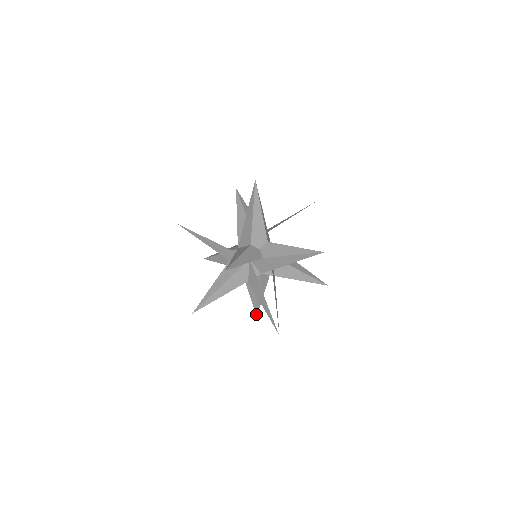
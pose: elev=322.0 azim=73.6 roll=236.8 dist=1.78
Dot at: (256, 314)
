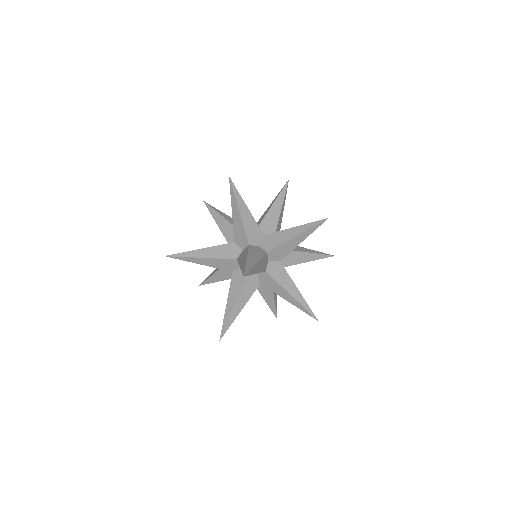
Dot at: (315, 317)
